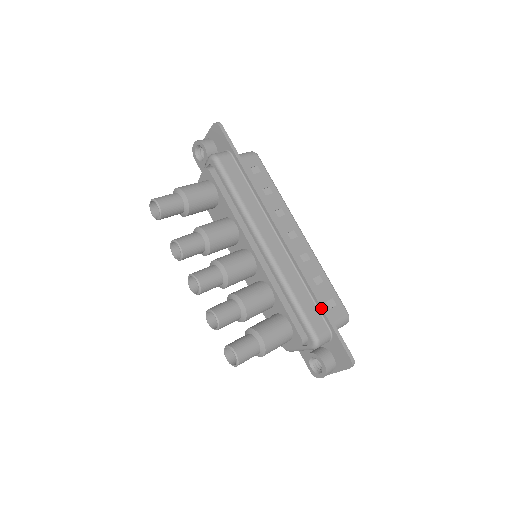
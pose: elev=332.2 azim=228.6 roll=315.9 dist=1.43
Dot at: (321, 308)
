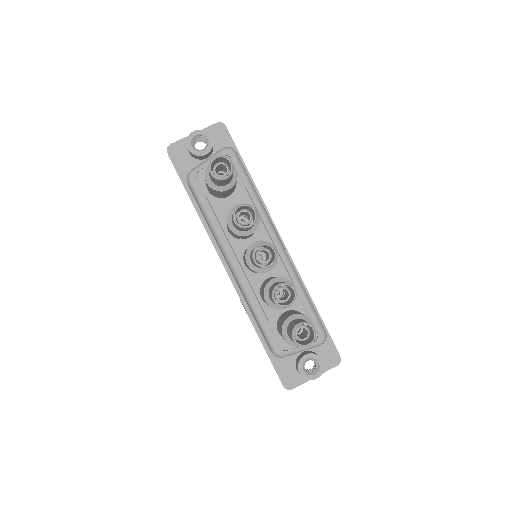
Dot at: (316, 309)
